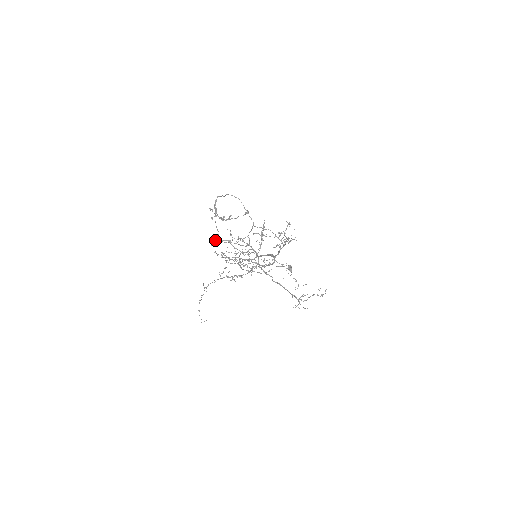
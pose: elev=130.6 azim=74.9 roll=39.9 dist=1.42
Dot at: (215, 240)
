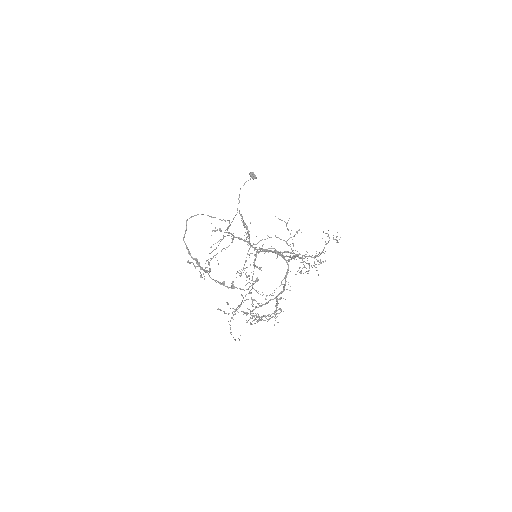
Dot at: (233, 314)
